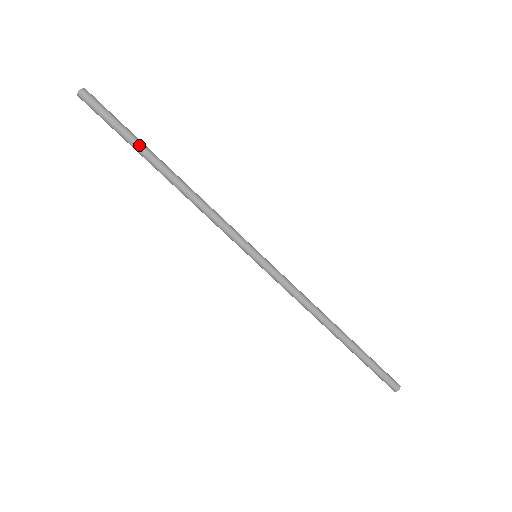
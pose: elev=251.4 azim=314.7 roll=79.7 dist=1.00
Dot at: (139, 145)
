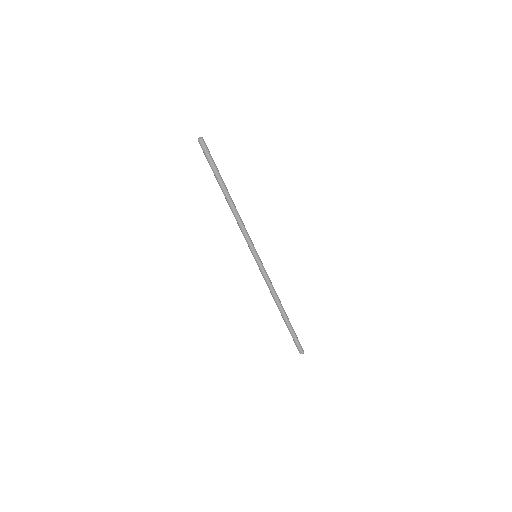
Dot at: (220, 177)
